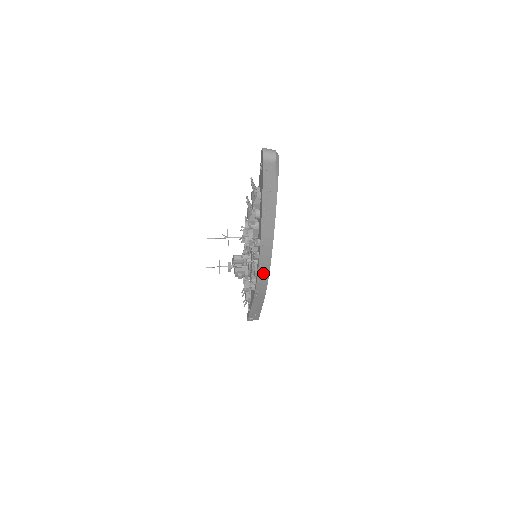
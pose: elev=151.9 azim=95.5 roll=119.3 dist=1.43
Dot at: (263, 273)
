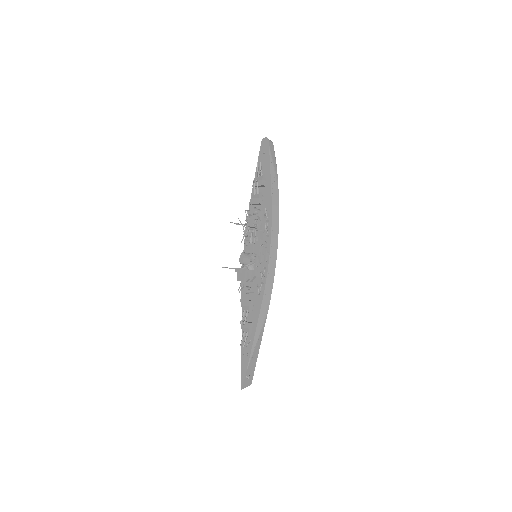
Dot at: (273, 253)
